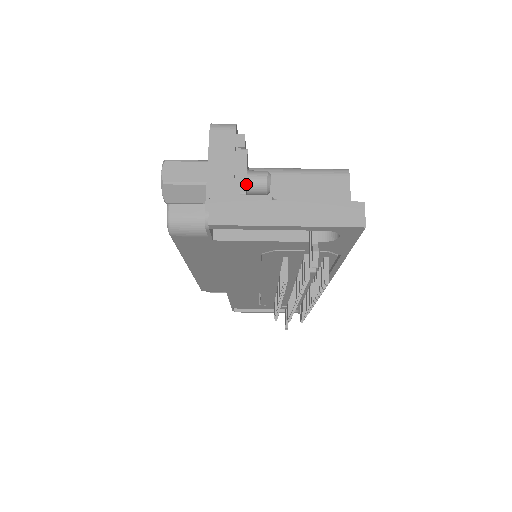
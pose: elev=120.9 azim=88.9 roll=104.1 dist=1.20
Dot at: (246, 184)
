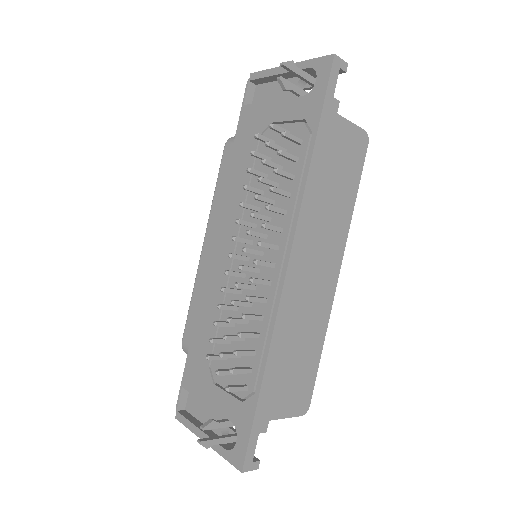
Dot at: occluded
